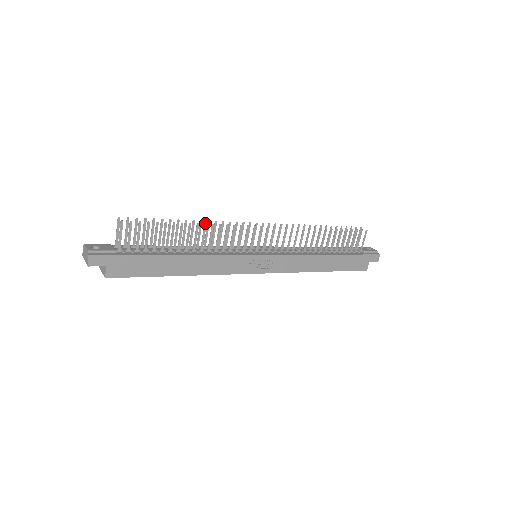
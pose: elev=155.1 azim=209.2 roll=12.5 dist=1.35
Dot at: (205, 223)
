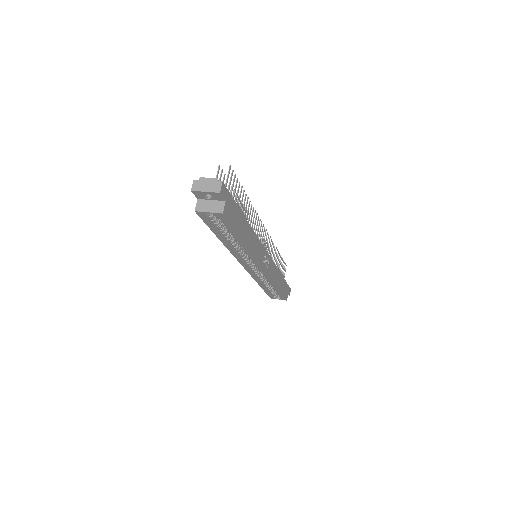
Dot at: occluded
